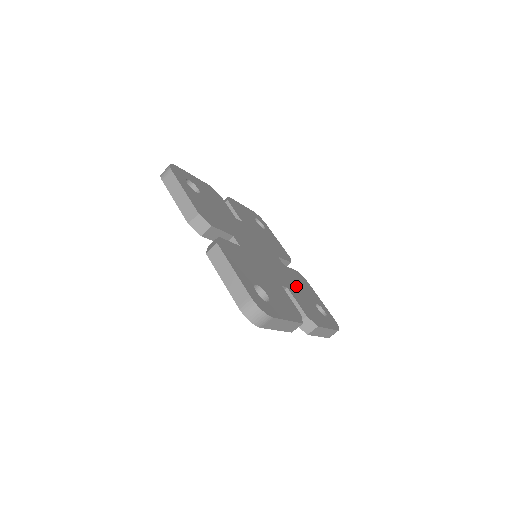
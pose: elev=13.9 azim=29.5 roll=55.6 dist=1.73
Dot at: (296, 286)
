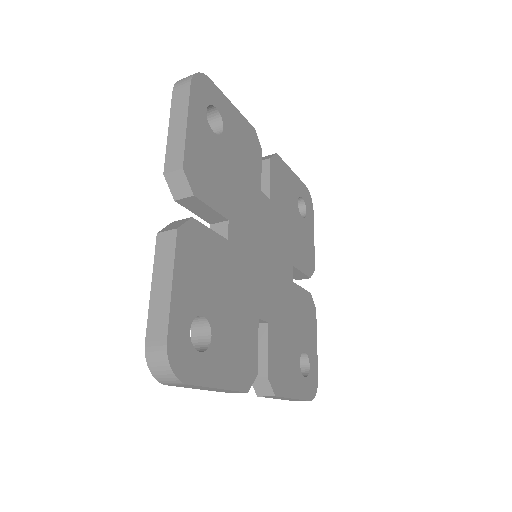
Dot at: (288, 320)
